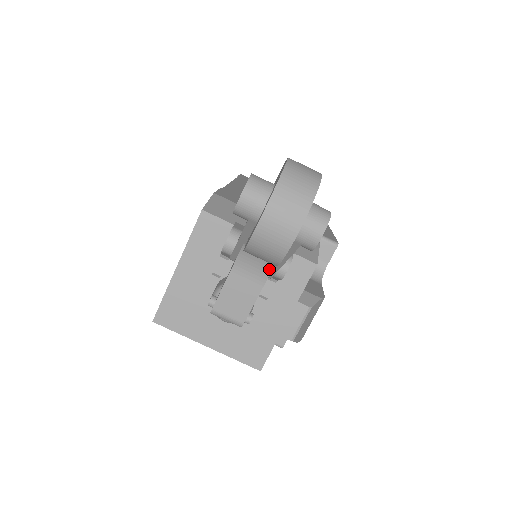
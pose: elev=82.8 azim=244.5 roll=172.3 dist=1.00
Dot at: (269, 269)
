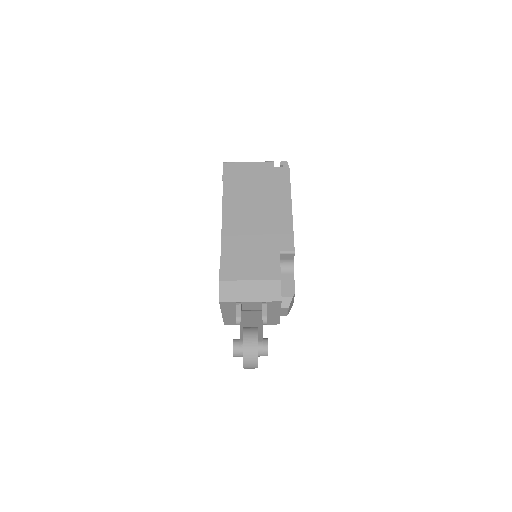
Dot at: occluded
